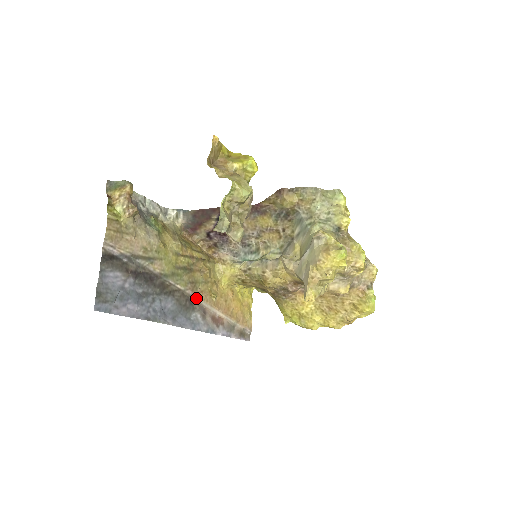
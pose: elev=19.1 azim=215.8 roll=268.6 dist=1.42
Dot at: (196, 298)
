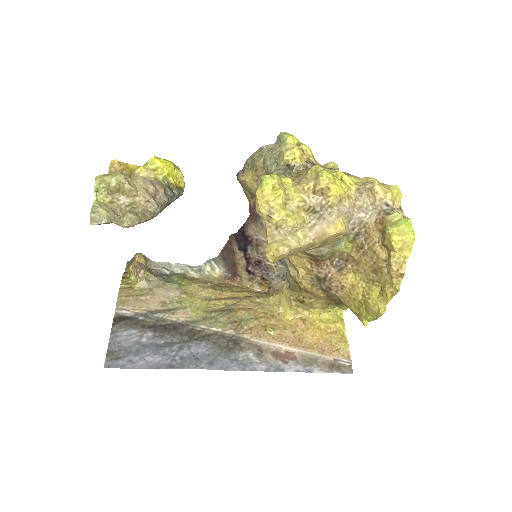
Dot at: (243, 337)
